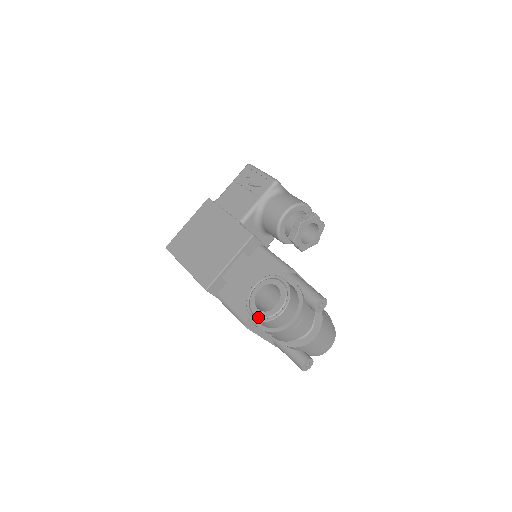
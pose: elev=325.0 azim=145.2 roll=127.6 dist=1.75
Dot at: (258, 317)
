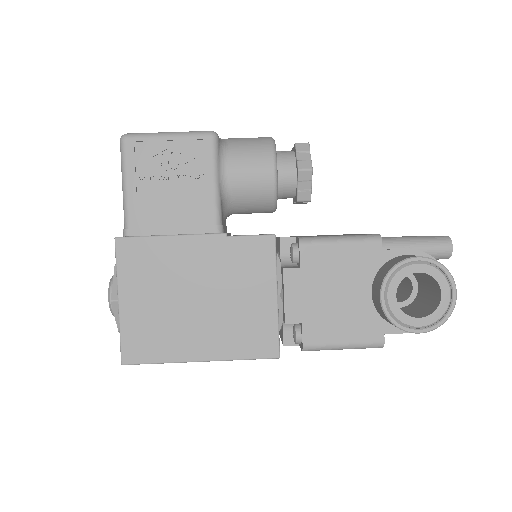
Dot at: (429, 326)
